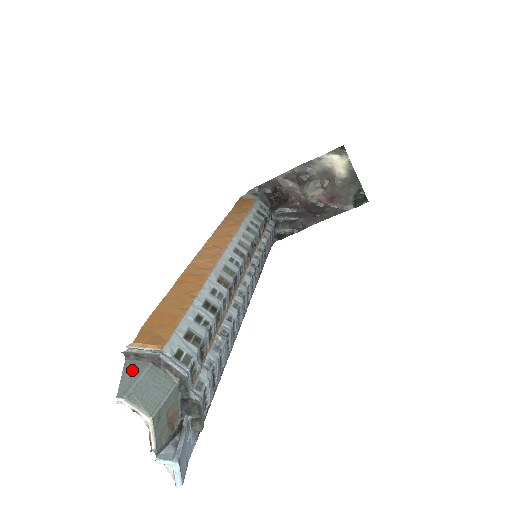
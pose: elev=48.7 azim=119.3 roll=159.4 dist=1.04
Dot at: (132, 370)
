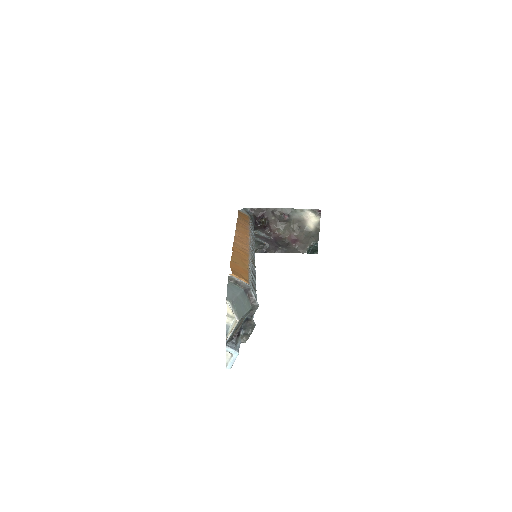
Dot at: (233, 289)
